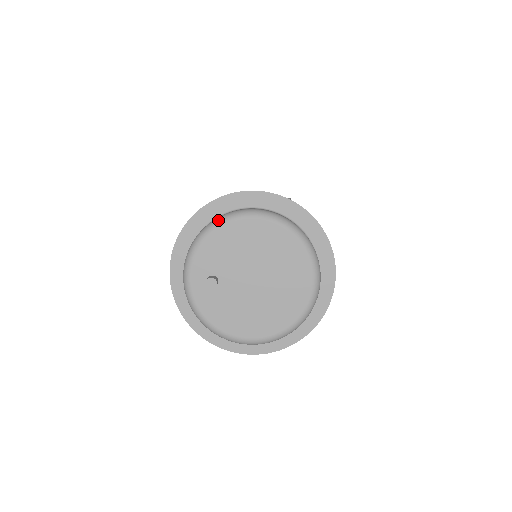
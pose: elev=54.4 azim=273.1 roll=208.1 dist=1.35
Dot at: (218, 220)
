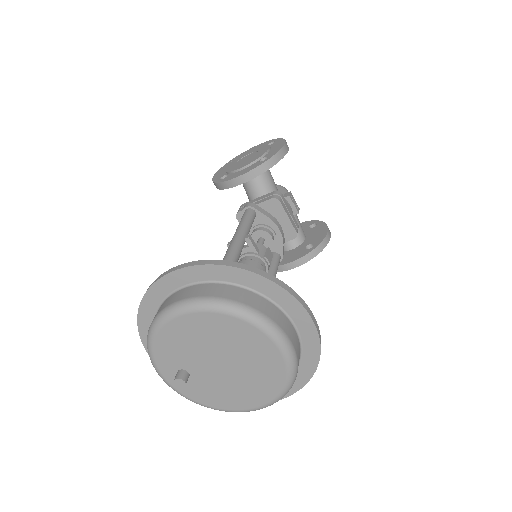
Dot at: (155, 322)
